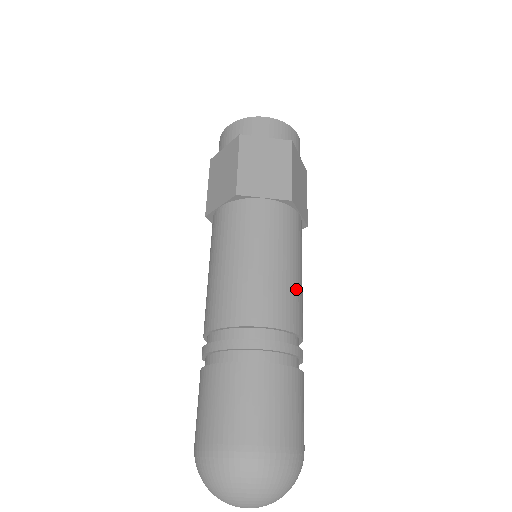
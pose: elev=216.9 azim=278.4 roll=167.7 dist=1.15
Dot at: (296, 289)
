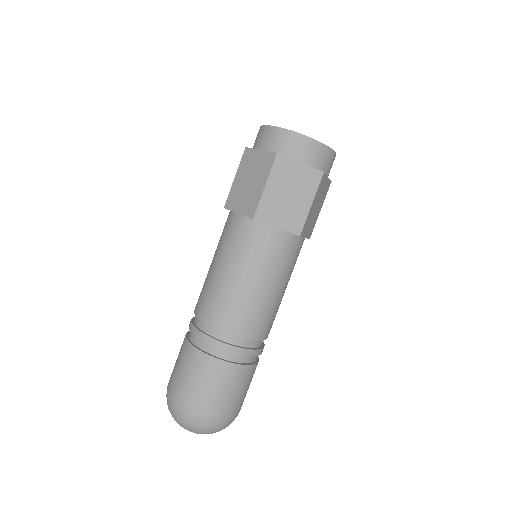
Dot at: (275, 306)
